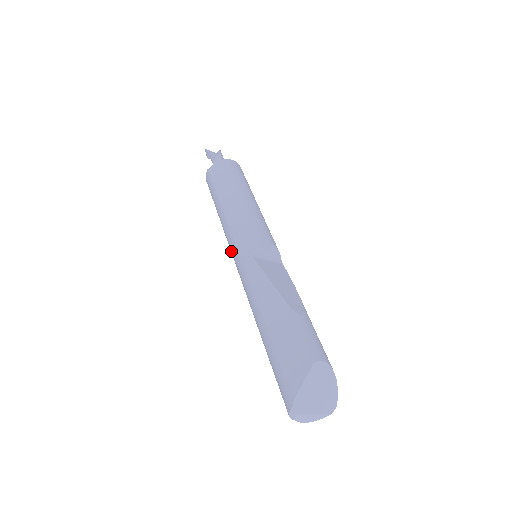
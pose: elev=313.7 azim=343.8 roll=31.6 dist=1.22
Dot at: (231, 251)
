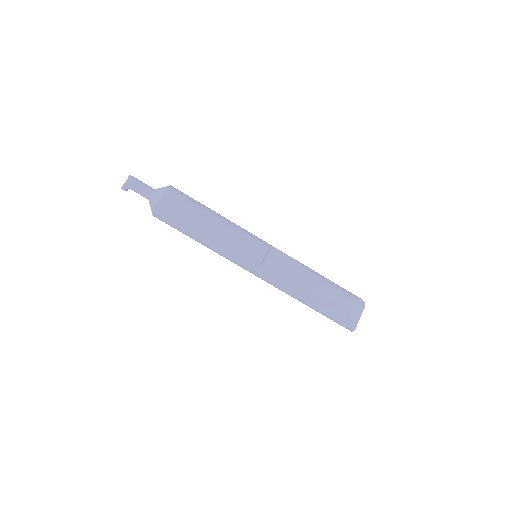
Dot at: occluded
